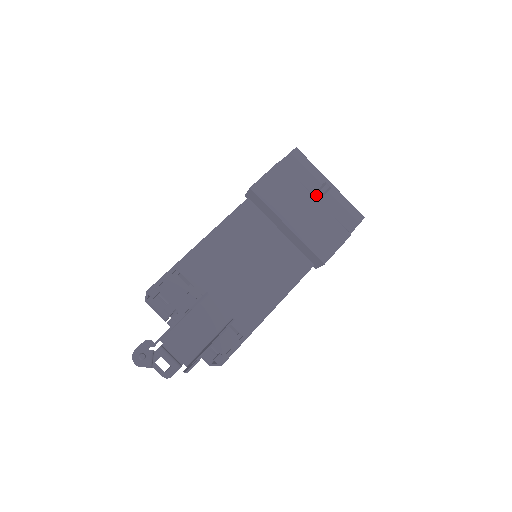
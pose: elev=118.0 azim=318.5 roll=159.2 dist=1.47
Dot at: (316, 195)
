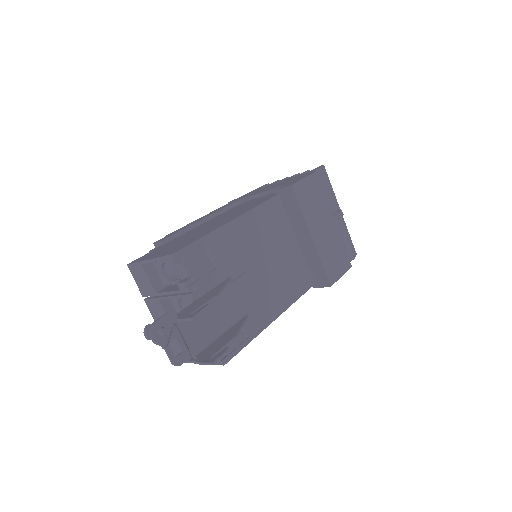
Dot at: (334, 217)
